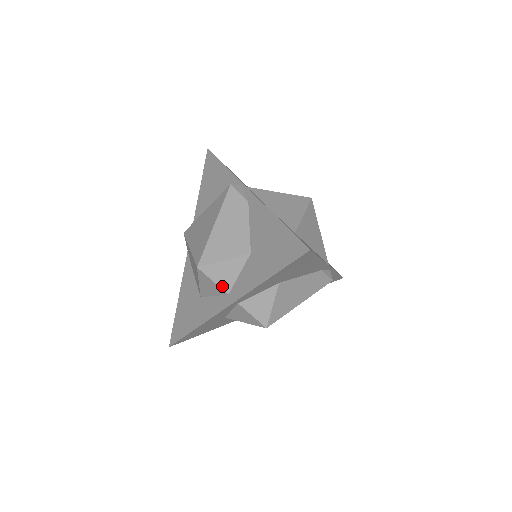
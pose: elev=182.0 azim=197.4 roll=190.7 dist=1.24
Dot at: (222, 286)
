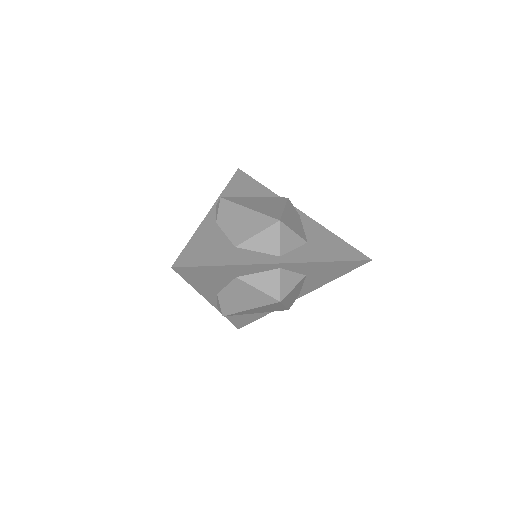
Dot at: (282, 247)
